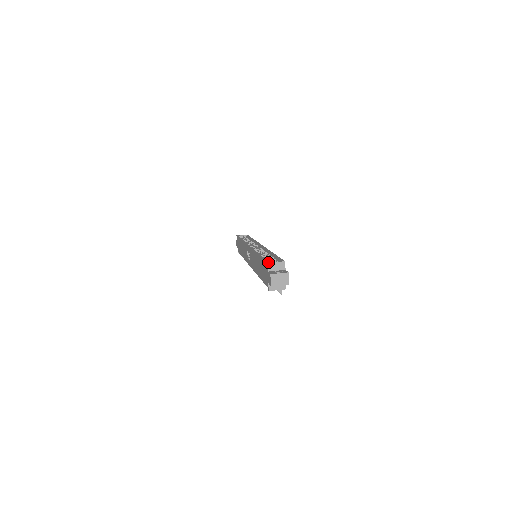
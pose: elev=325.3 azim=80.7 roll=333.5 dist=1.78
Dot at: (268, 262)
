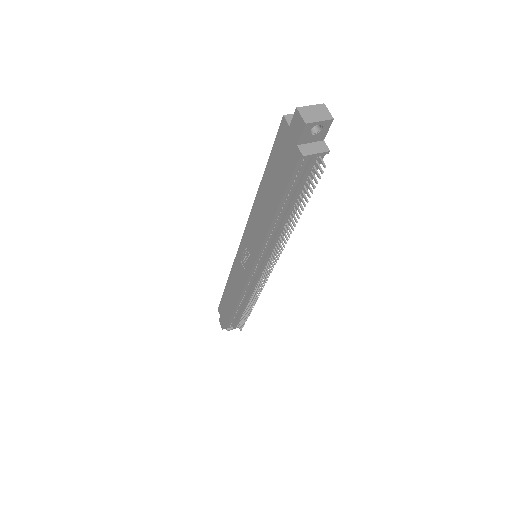
Dot at: (284, 117)
